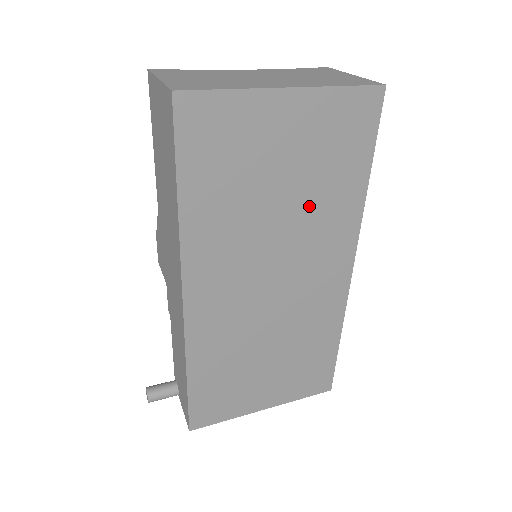
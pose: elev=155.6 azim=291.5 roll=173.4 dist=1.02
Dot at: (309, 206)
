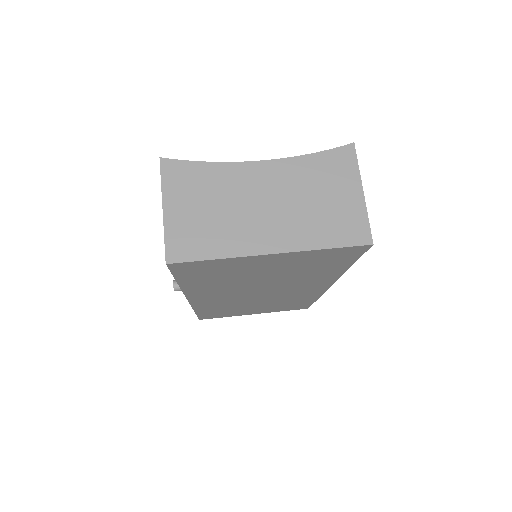
Dot at: (291, 277)
